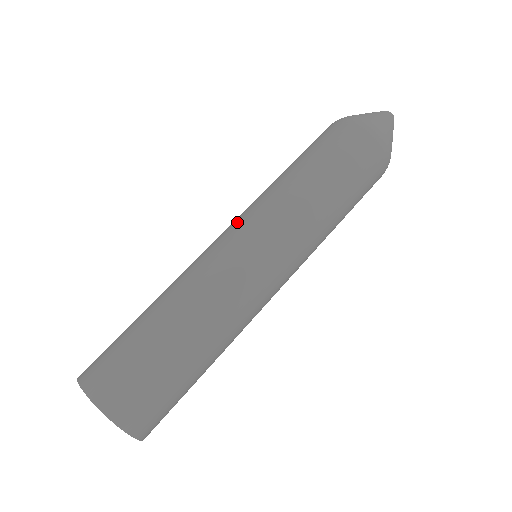
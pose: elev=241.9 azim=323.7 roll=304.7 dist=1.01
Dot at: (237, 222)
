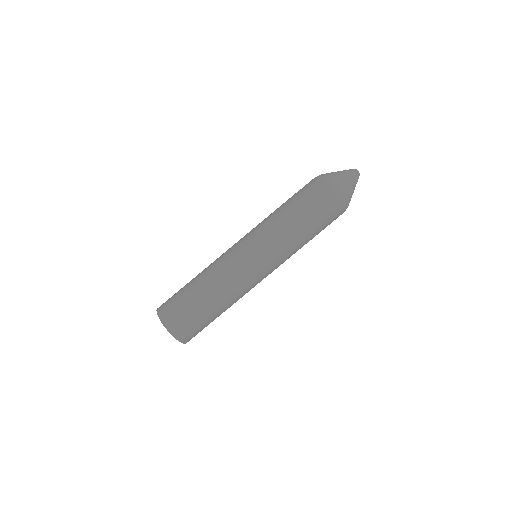
Dot at: (246, 238)
